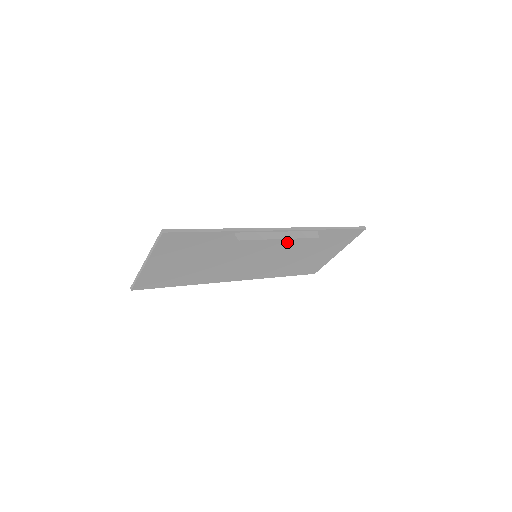
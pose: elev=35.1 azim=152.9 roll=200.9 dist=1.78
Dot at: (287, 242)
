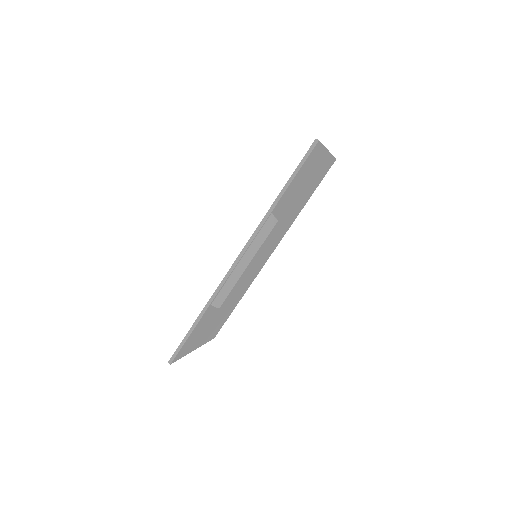
Dot at: occluded
